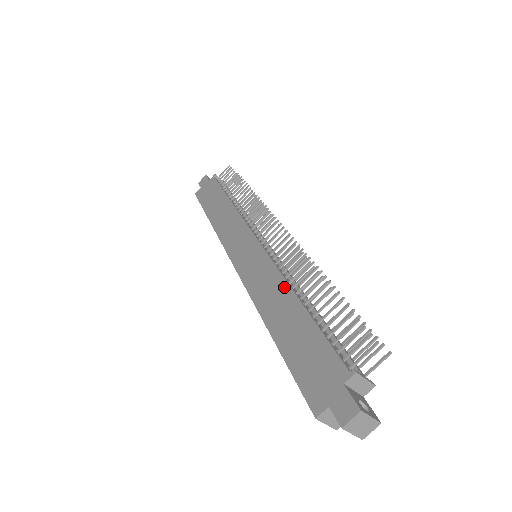
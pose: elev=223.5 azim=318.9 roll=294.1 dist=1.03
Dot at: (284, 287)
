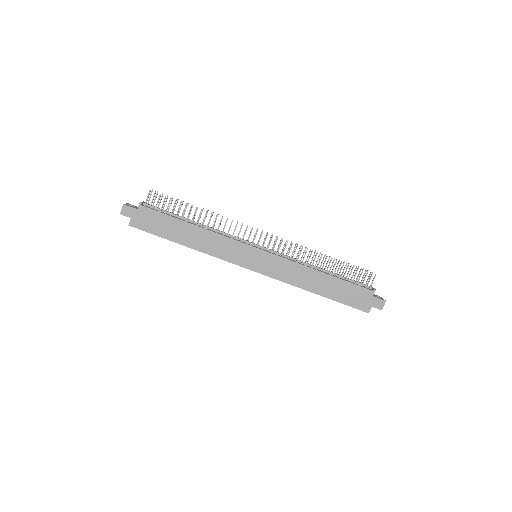
Dot at: (308, 270)
